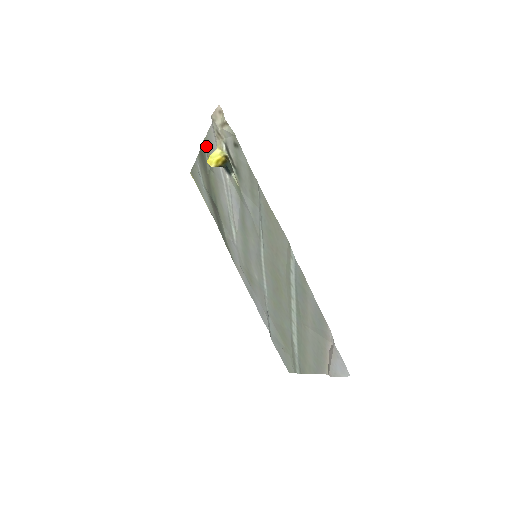
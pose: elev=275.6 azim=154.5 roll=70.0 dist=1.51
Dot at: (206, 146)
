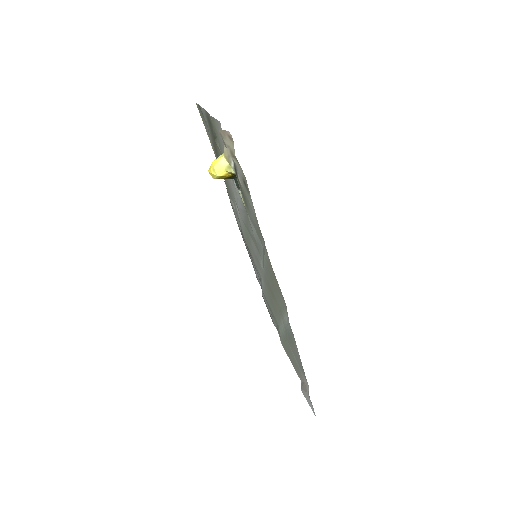
Dot at: (213, 124)
